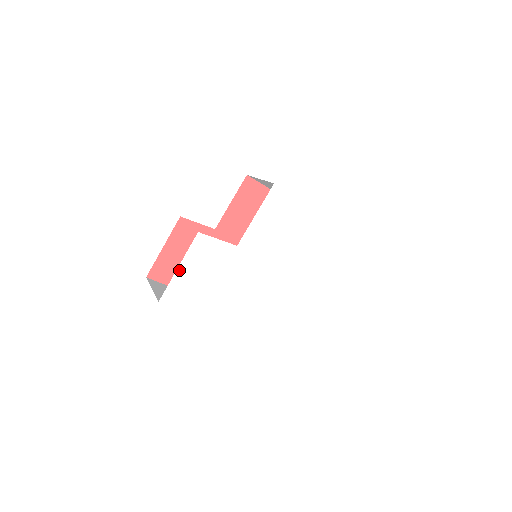
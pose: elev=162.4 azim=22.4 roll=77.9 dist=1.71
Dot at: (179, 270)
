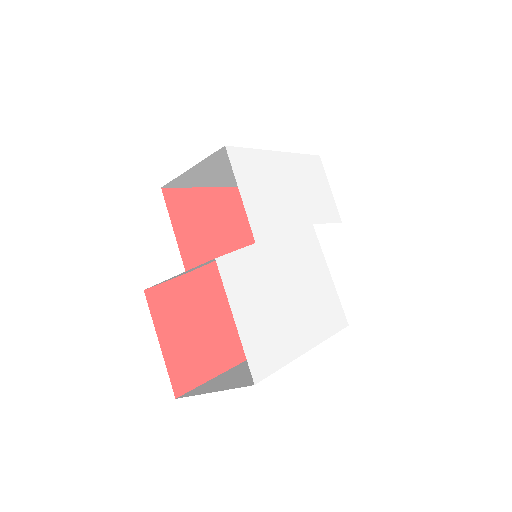
Dot at: (238, 324)
